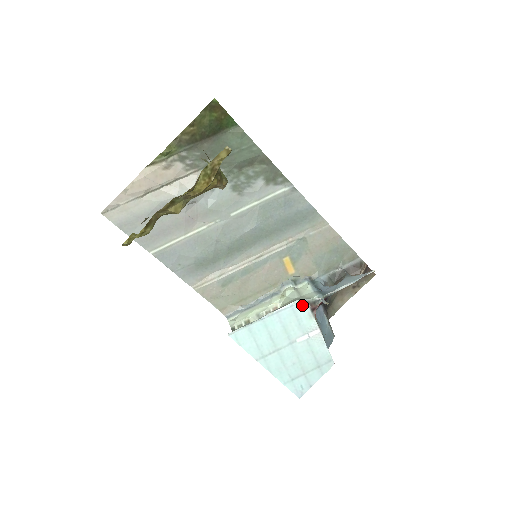
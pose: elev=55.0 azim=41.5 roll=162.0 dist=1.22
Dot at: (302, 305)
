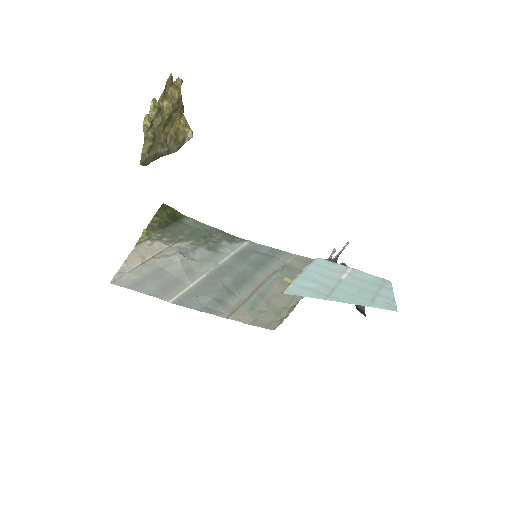
Dot at: (319, 260)
